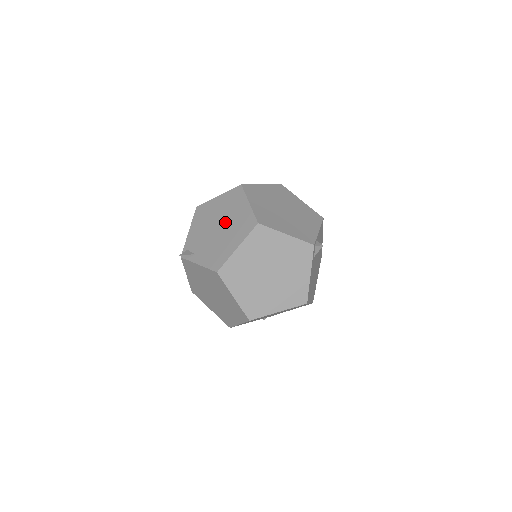
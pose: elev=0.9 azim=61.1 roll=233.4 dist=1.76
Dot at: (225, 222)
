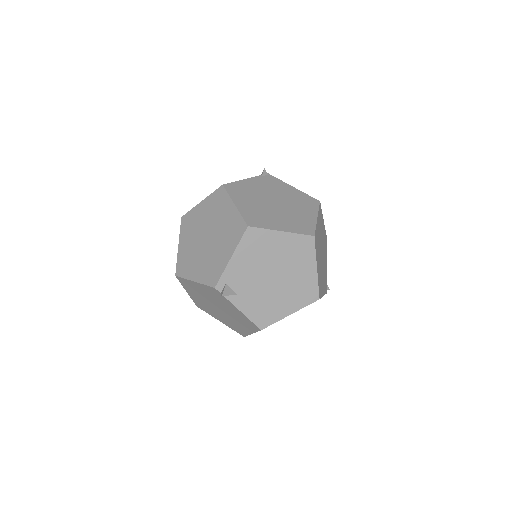
Dot at: (284, 276)
